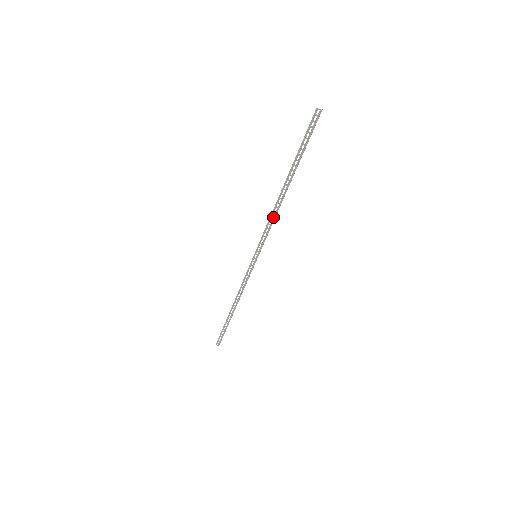
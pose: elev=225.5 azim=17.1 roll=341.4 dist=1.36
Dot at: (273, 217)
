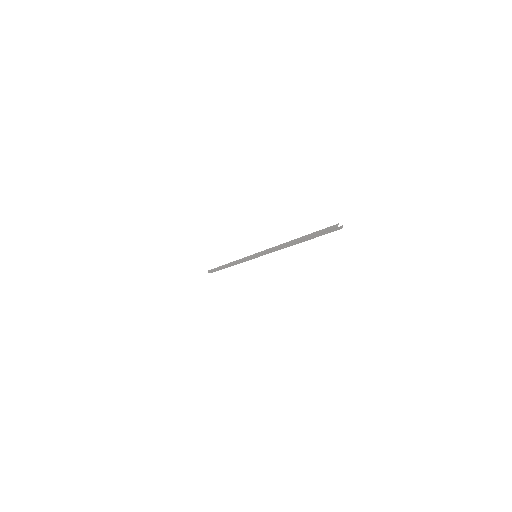
Dot at: (278, 249)
